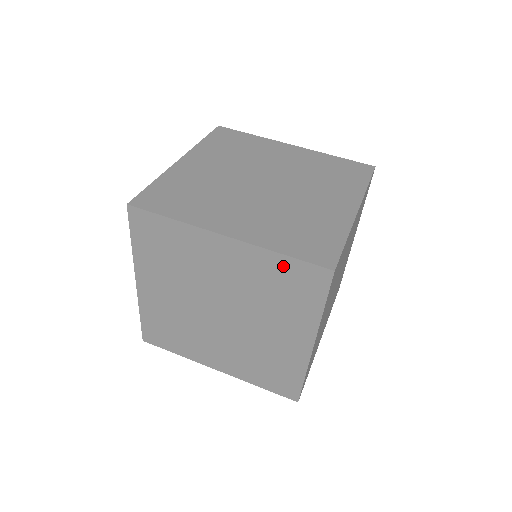
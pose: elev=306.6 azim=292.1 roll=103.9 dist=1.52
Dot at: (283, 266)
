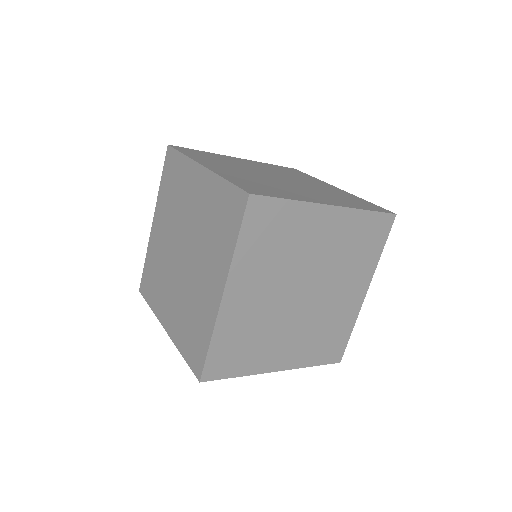
Dot at: (223, 193)
